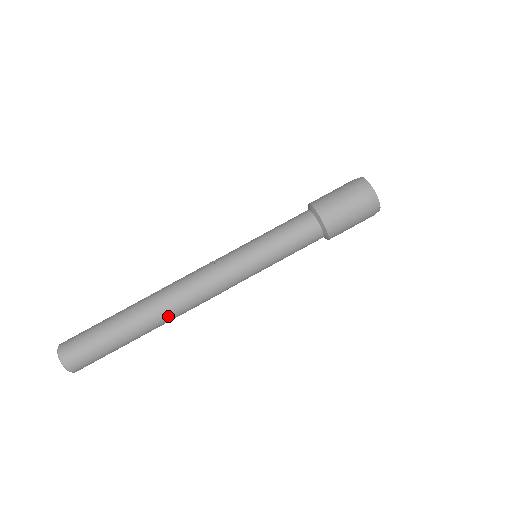
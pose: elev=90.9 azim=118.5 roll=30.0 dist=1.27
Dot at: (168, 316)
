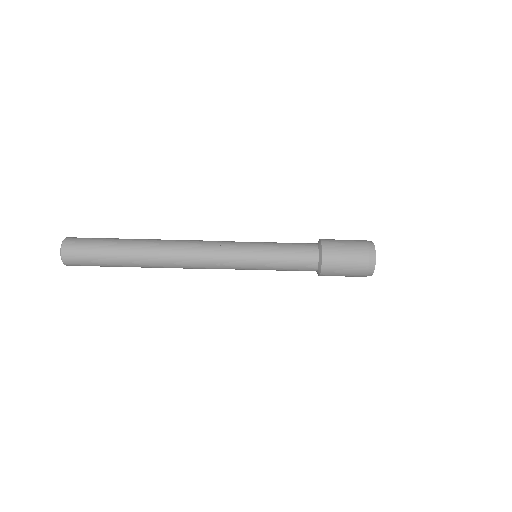
Dot at: (162, 260)
